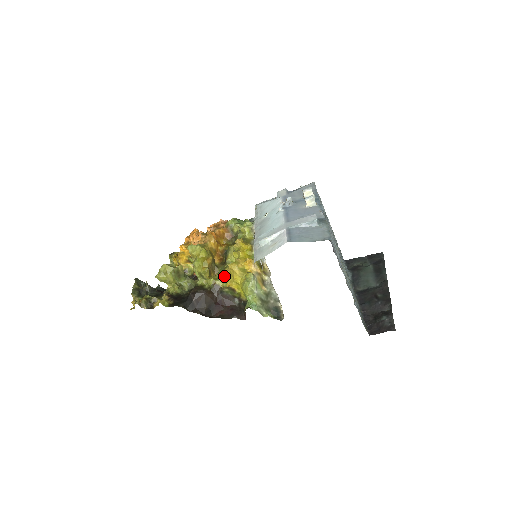
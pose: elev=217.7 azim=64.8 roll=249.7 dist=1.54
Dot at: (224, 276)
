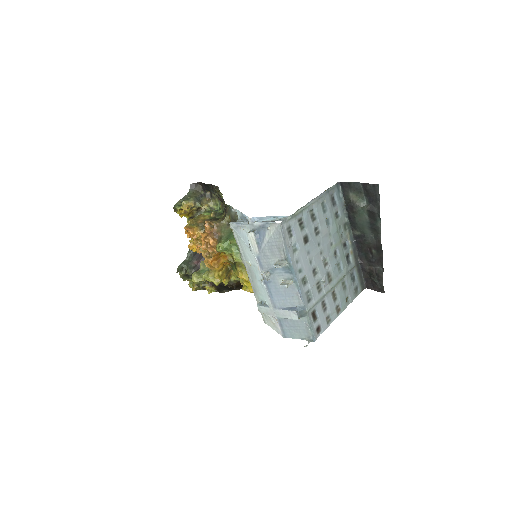
Dot at: occluded
